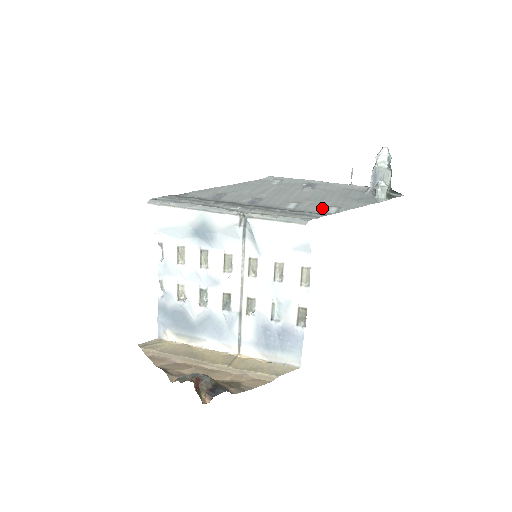
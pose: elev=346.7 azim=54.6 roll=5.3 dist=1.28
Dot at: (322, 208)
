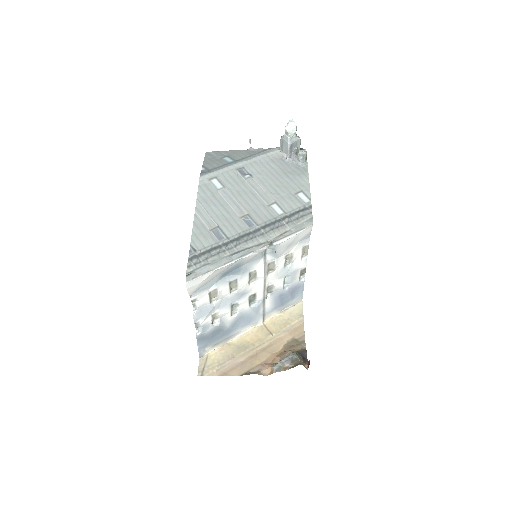
Dot at: (296, 200)
